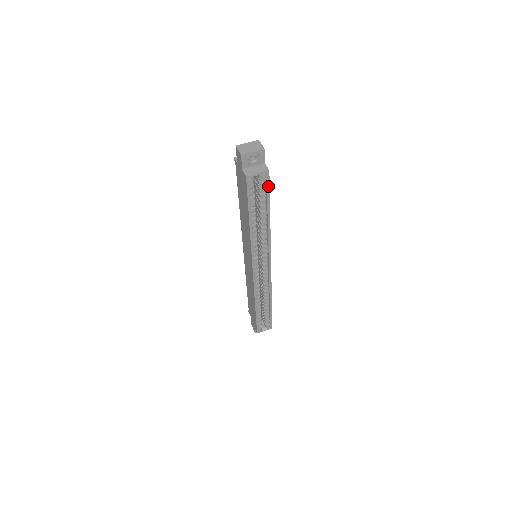
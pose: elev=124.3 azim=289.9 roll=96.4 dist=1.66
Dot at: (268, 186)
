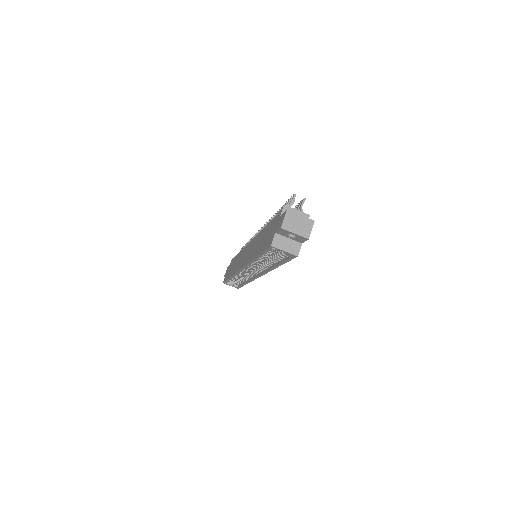
Dot at: (290, 259)
